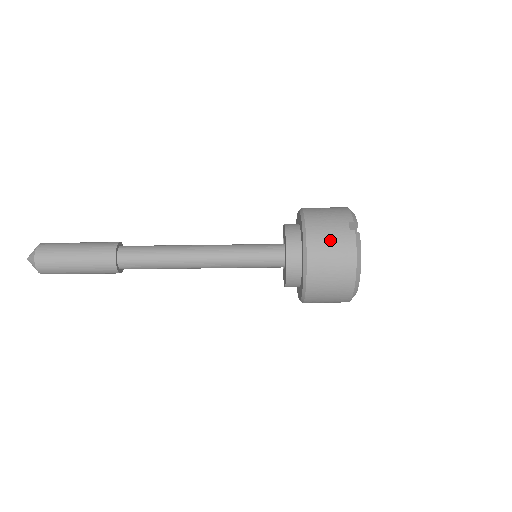
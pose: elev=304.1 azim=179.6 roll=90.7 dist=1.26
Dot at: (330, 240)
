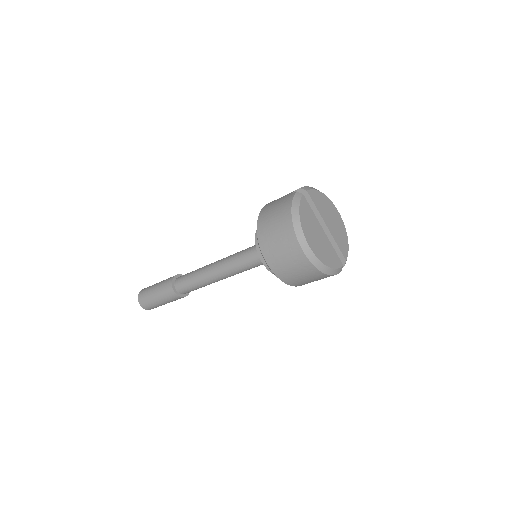
Dot at: (275, 205)
